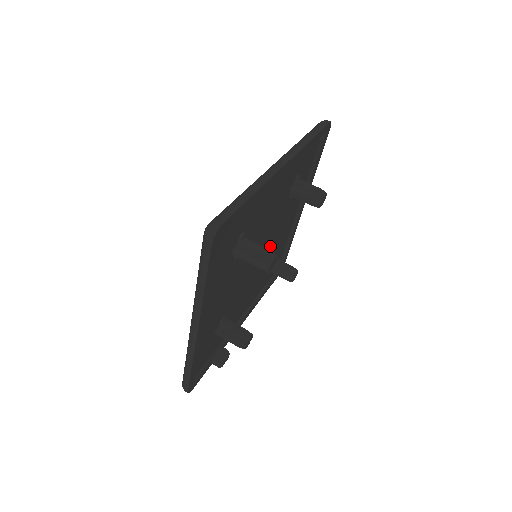
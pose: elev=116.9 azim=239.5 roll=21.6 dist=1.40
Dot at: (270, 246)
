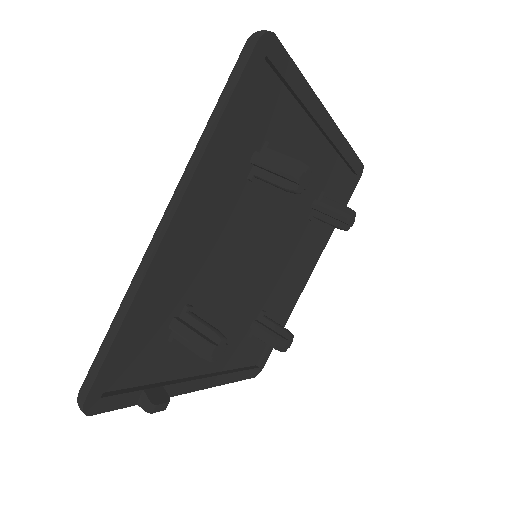
Dot at: (269, 277)
